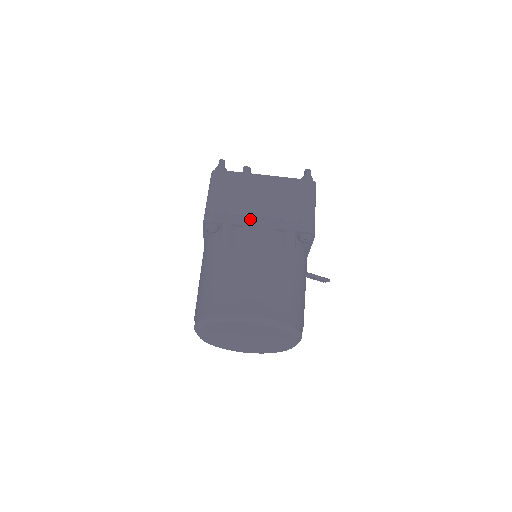
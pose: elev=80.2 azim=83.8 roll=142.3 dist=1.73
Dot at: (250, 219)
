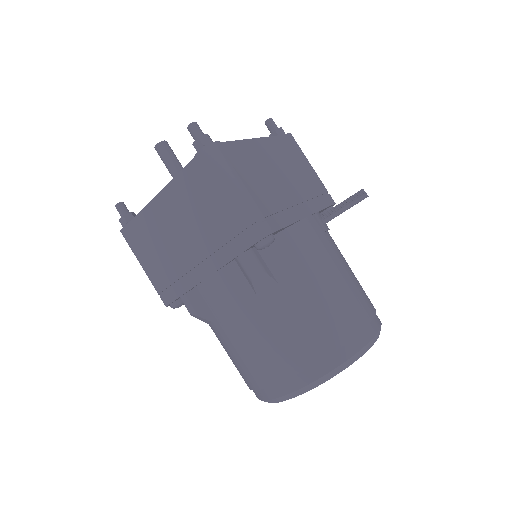
Dot at: (192, 274)
